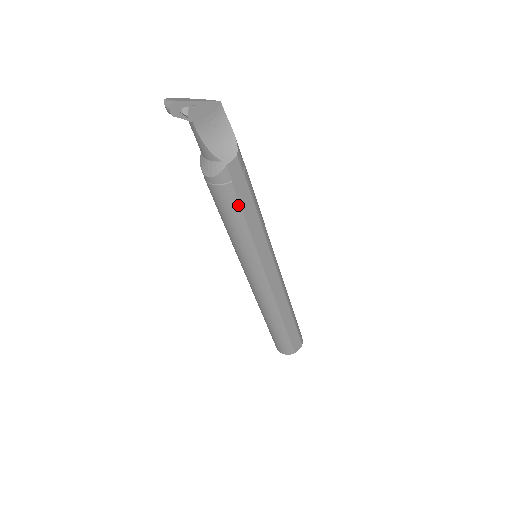
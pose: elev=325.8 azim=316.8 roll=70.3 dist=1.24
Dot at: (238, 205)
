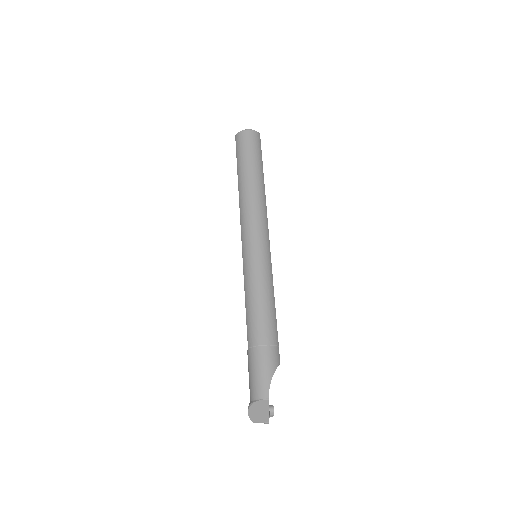
Dot at: occluded
